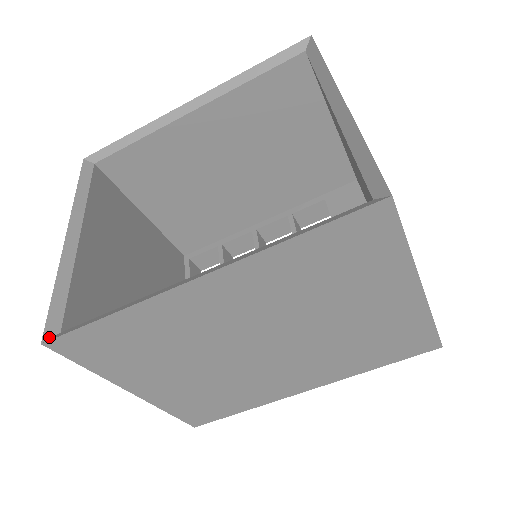
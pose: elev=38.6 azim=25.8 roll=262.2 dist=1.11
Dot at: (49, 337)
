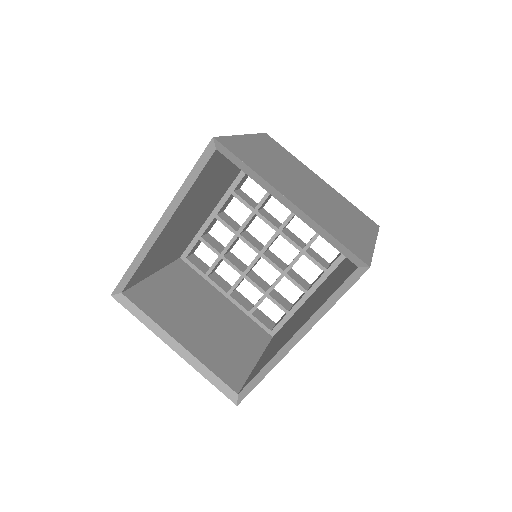
Dot at: (236, 401)
